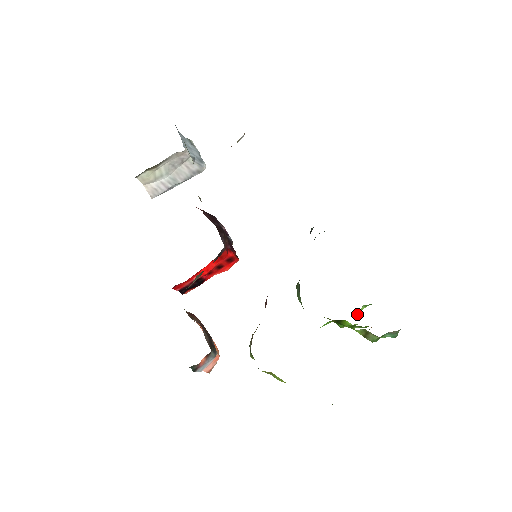
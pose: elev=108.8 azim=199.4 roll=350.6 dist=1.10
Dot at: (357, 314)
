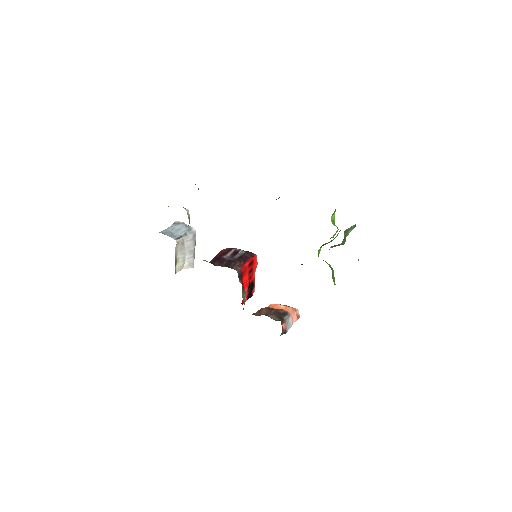
Dot at: (334, 222)
